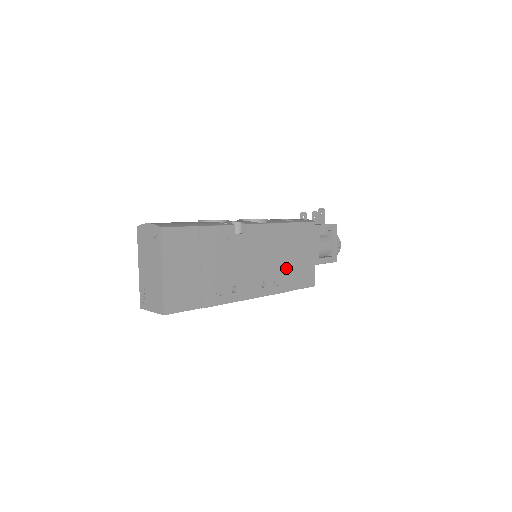
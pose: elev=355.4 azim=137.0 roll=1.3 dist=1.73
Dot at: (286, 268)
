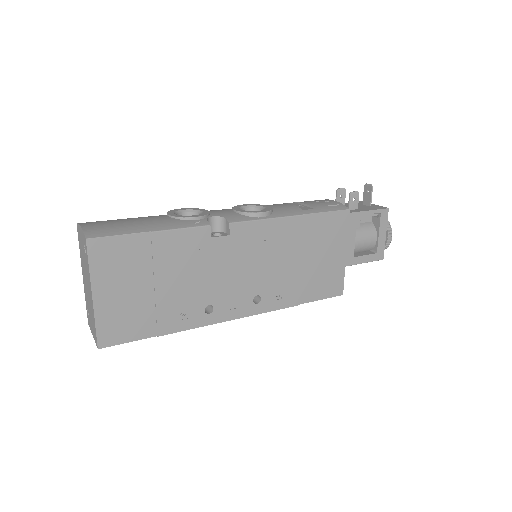
Dot at: (296, 275)
